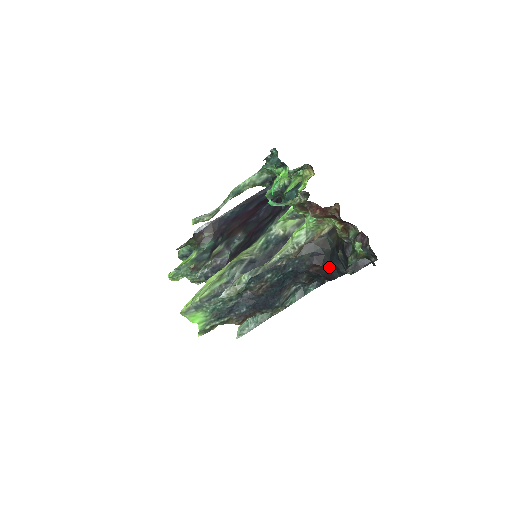
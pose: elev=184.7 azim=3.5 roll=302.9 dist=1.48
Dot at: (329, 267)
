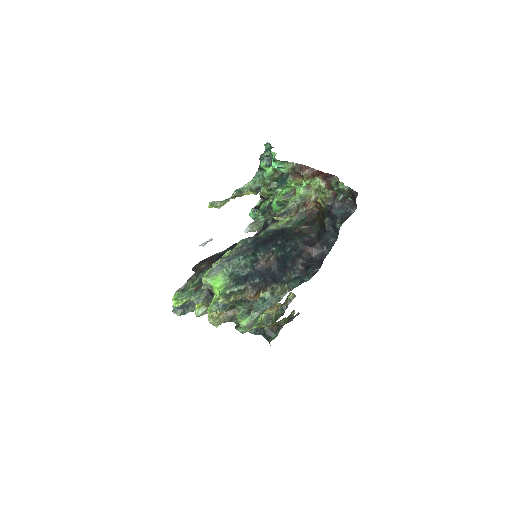
Dot at: (319, 247)
